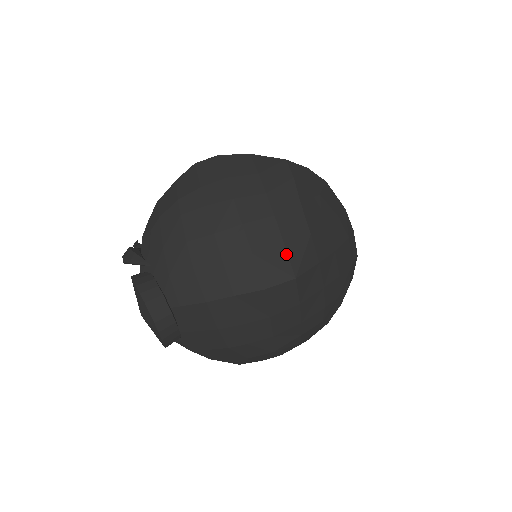
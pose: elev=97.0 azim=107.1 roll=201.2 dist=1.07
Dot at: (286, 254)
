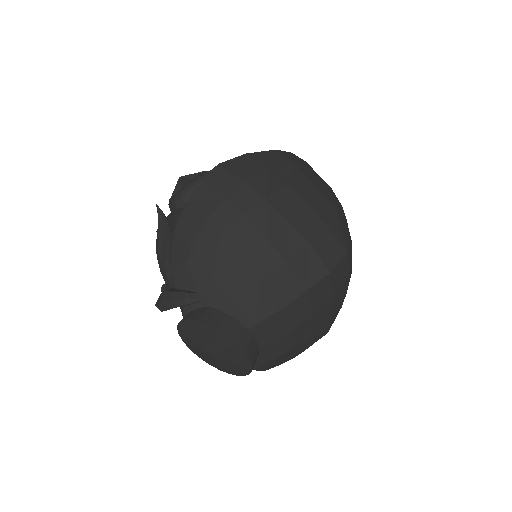
Dot at: (331, 233)
